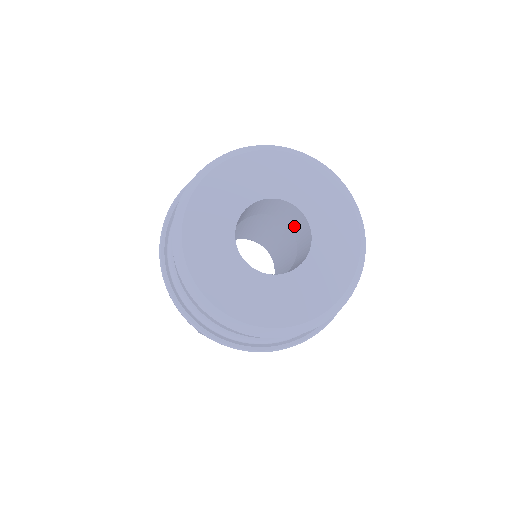
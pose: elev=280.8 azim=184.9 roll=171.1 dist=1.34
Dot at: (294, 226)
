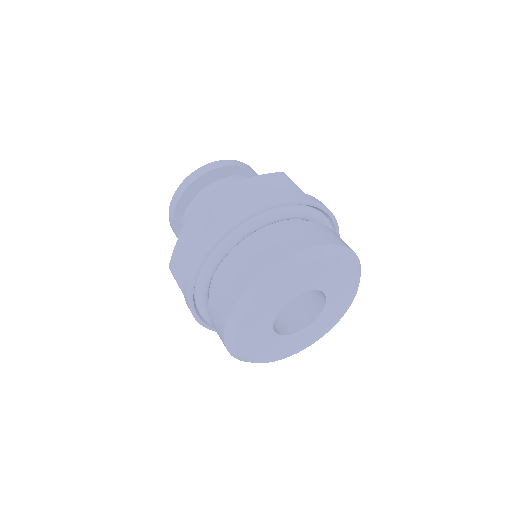
Dot at: occluded
